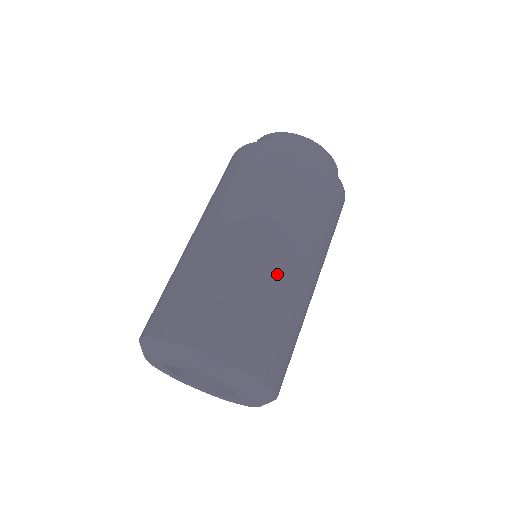
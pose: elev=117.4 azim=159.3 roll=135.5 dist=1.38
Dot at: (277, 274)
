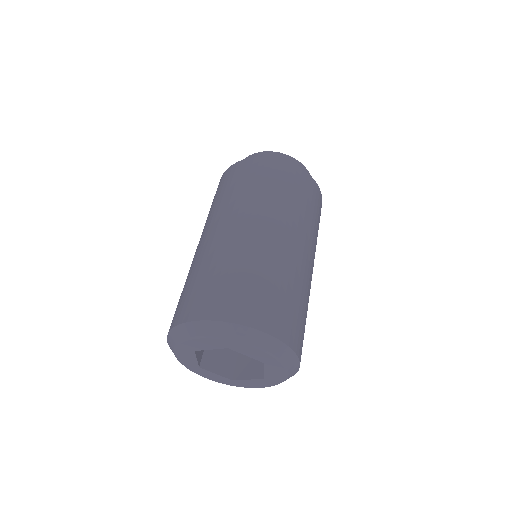
Dot at: (295, 264)
